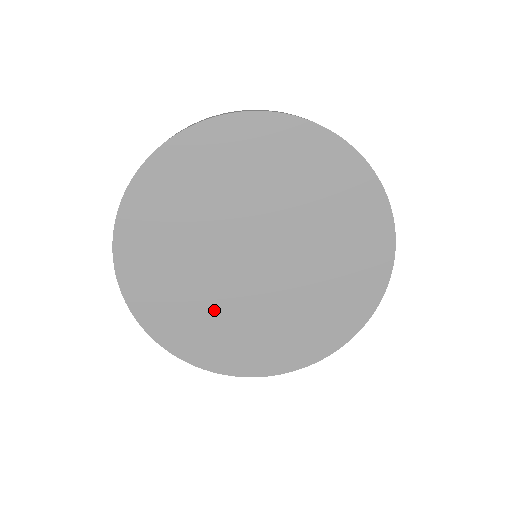
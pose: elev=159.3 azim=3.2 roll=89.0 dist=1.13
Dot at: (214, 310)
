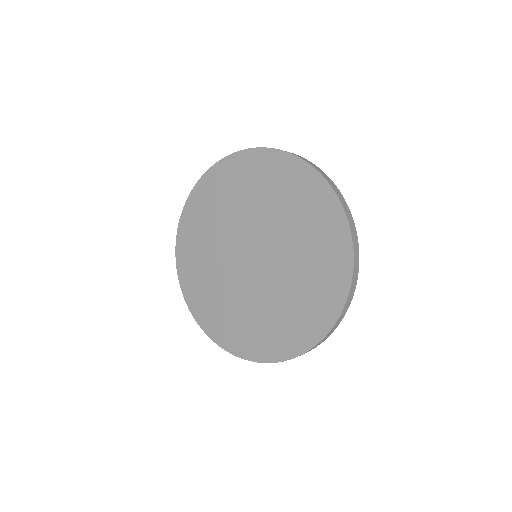
Dot at: (252, 310)
